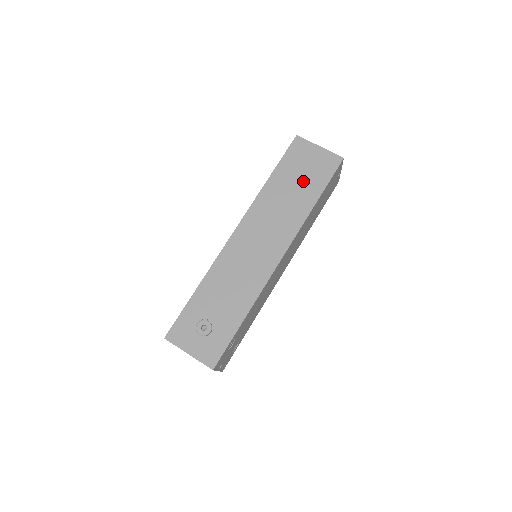
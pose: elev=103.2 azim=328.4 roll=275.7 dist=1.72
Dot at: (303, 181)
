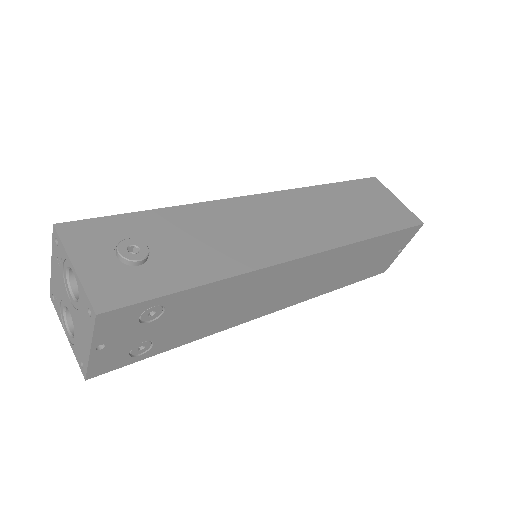
Dot at: (368, 210)
